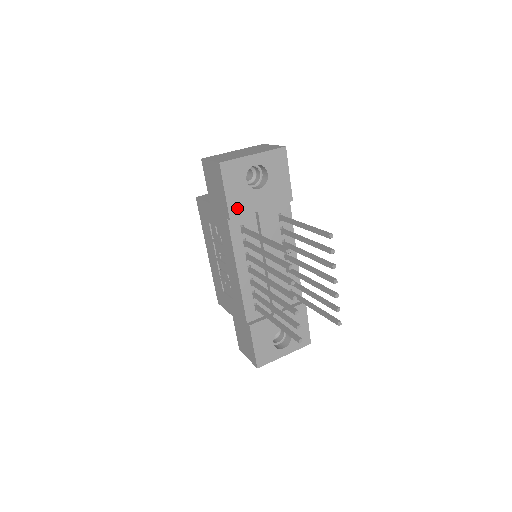
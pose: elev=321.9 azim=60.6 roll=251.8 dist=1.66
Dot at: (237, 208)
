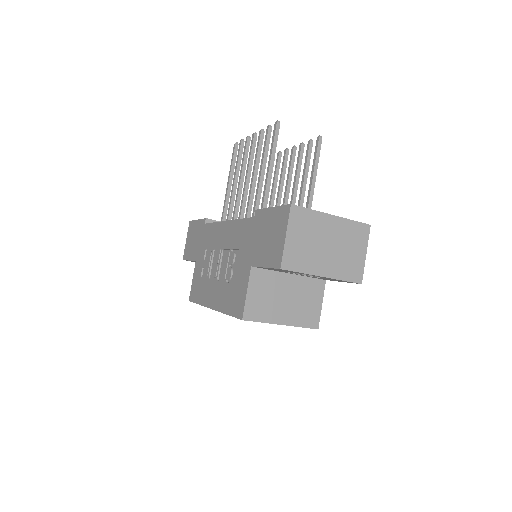
Dot at: occluded
